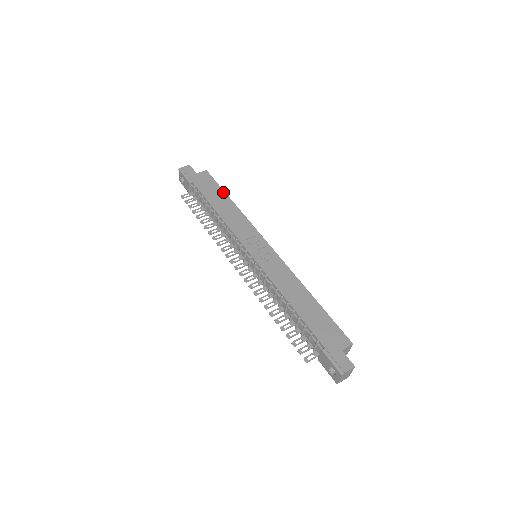
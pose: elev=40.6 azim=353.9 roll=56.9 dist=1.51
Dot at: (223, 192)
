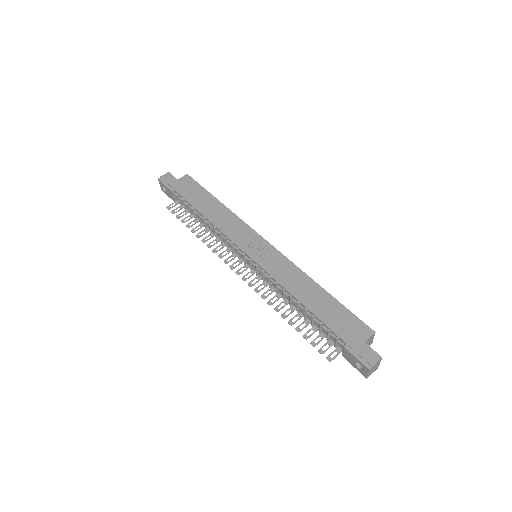
Dot at: (209, 194)
